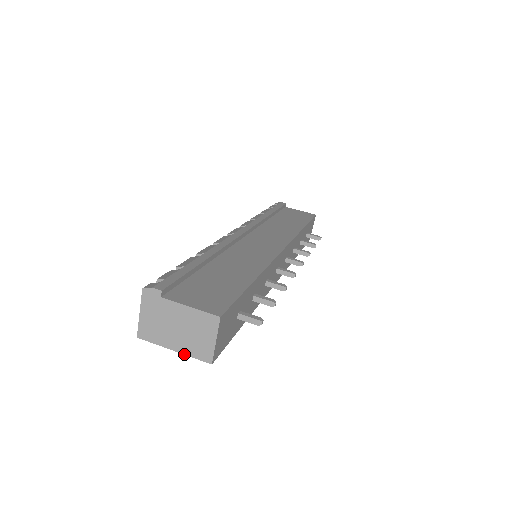
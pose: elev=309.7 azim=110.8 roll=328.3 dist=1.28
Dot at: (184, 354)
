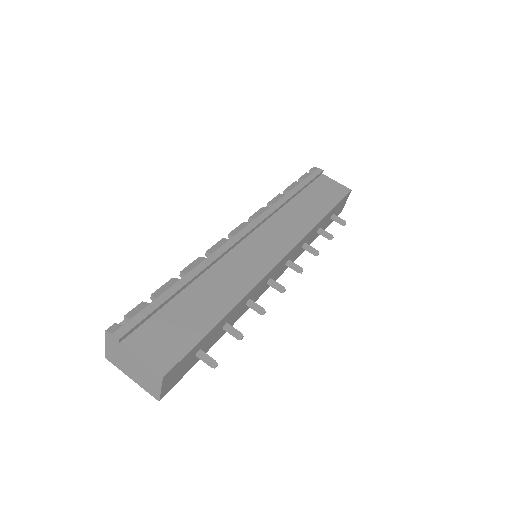
Dot at: (139, 385)
